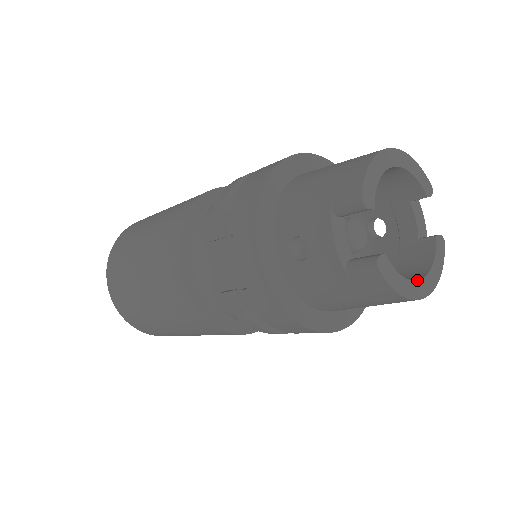
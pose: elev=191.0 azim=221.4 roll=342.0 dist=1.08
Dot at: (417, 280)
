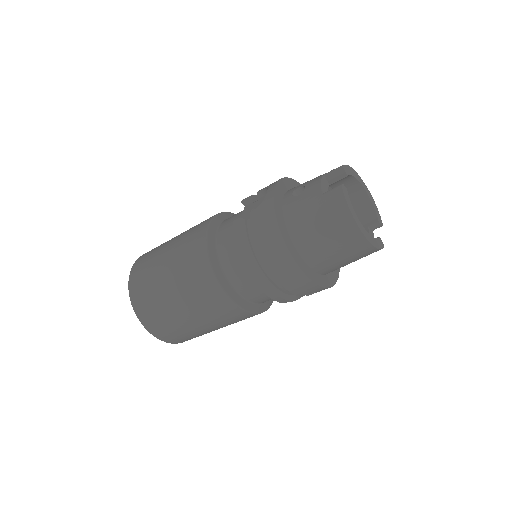
Dot at: (361, 224)
